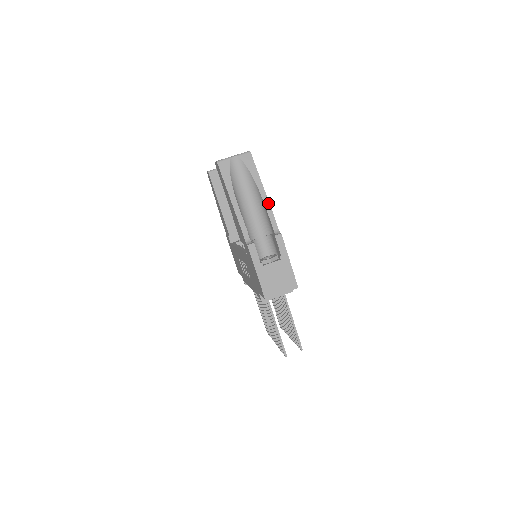
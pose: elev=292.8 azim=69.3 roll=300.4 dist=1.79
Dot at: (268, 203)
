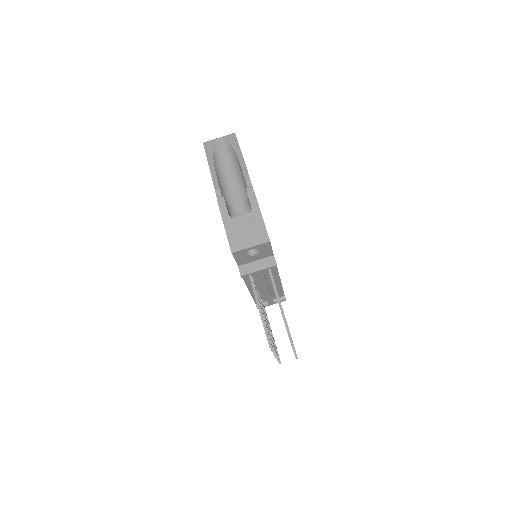
Dot at: (245, 167)
